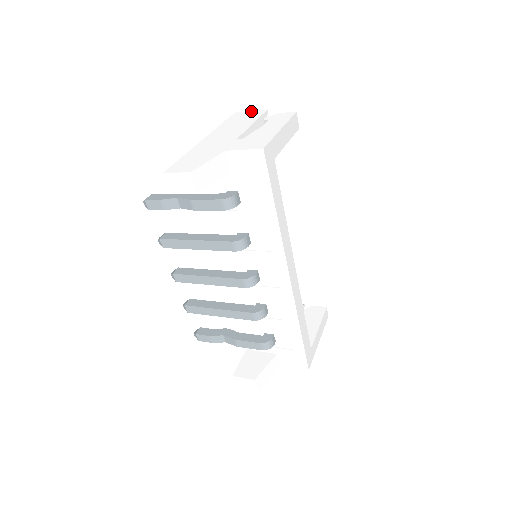
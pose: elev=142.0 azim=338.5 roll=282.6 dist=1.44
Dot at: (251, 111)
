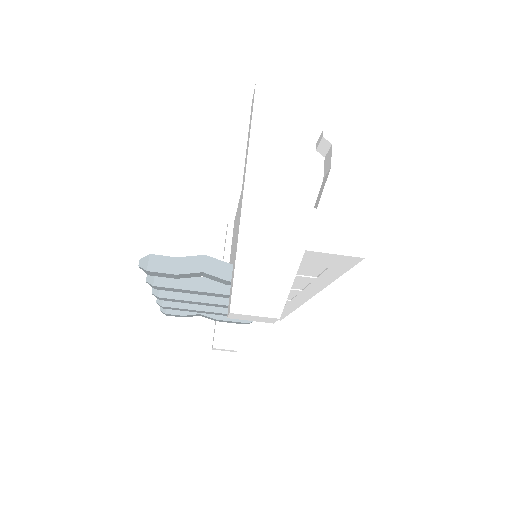
Dot at: (287, 89)
